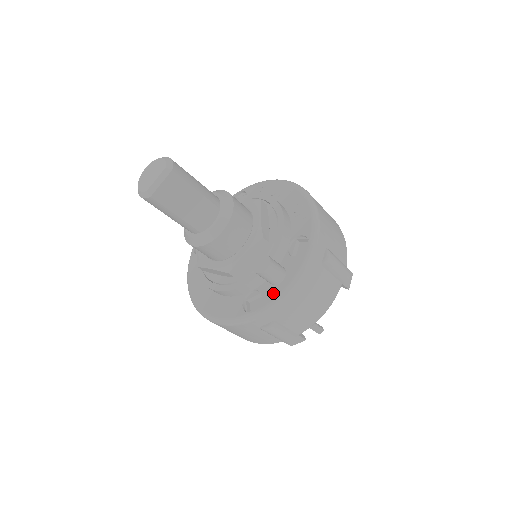
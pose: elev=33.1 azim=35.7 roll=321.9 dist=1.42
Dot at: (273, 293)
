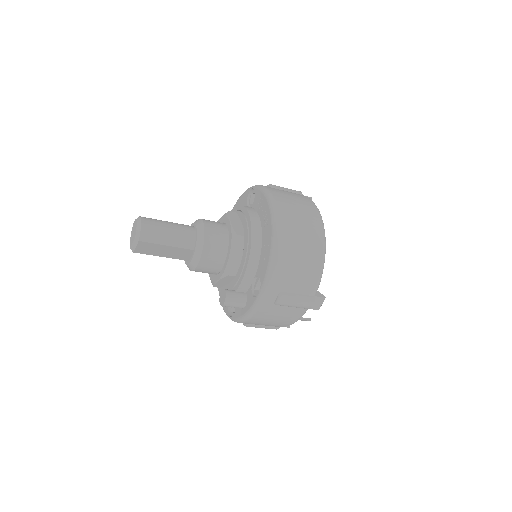
Dot at: (238, 313)
